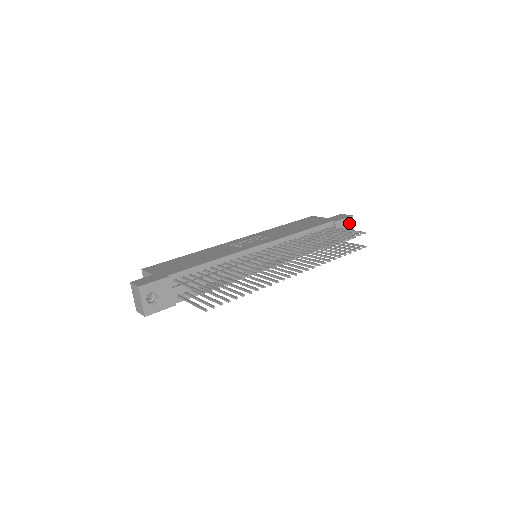
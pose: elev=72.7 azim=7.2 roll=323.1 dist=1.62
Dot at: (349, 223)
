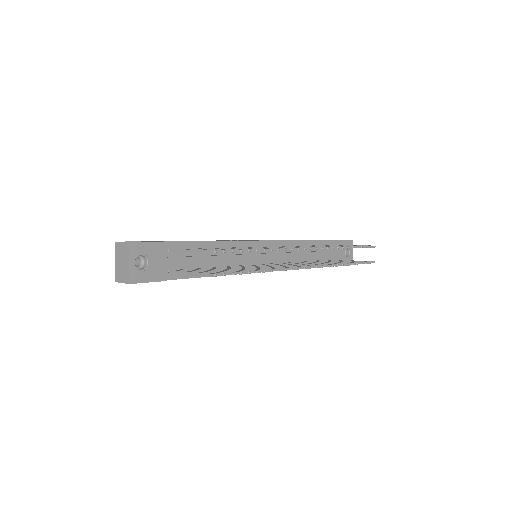
Dot at: occluded
